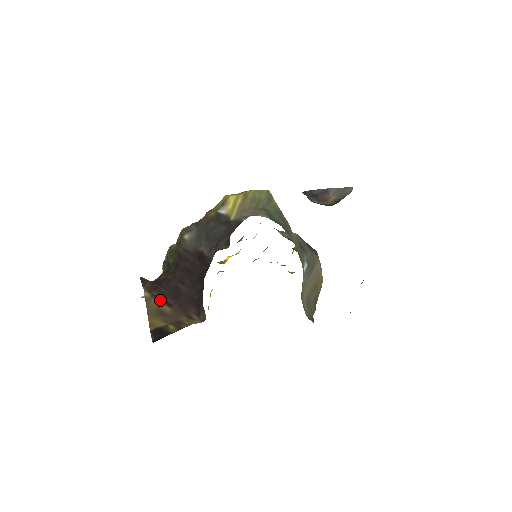
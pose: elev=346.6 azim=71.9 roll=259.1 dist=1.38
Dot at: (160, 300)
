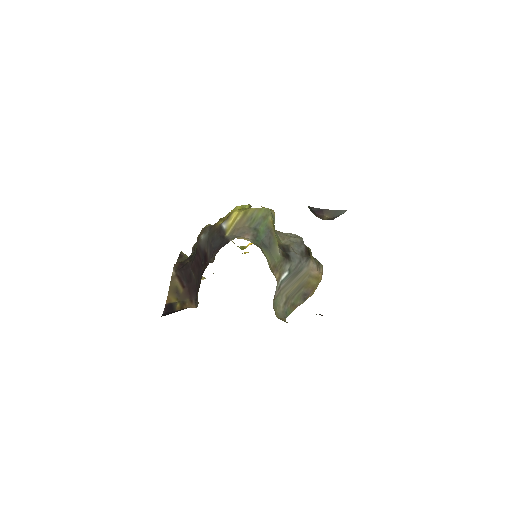
Dot at: (179, 280)
